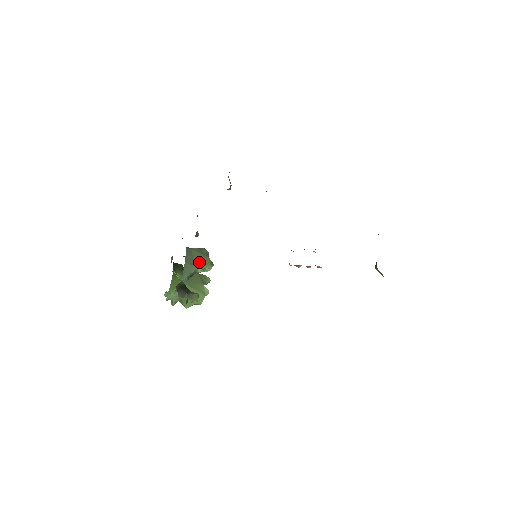
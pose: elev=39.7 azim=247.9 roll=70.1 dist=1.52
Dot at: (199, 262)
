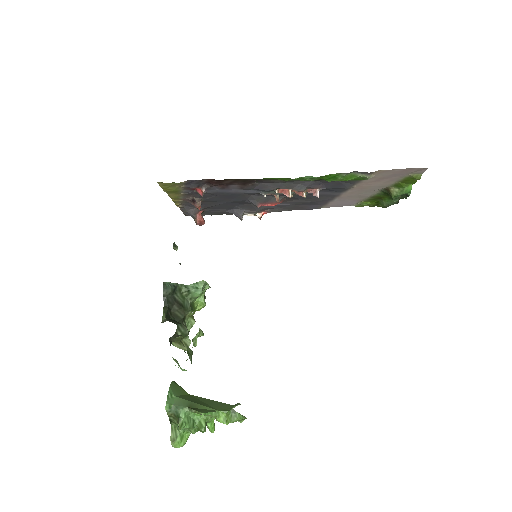
Dot at: occluded
